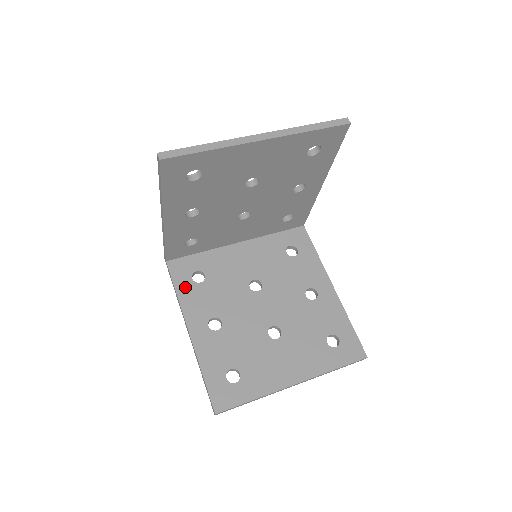
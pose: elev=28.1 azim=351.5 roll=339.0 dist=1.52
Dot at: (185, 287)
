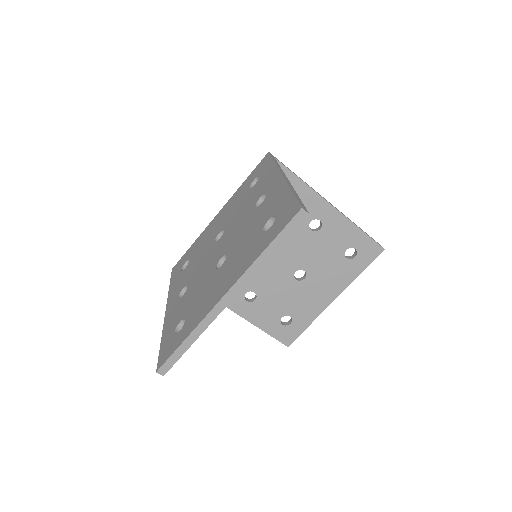
Dot at: occluded
